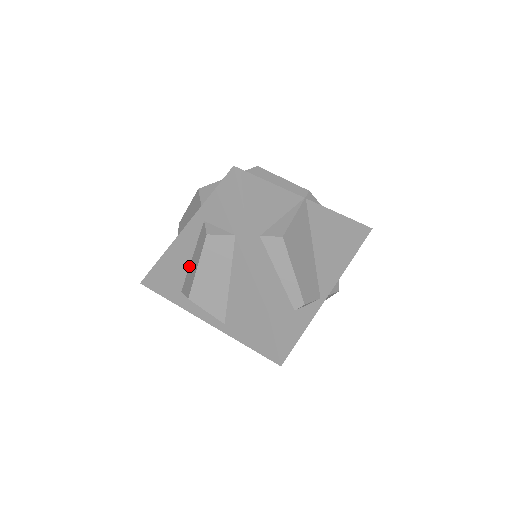
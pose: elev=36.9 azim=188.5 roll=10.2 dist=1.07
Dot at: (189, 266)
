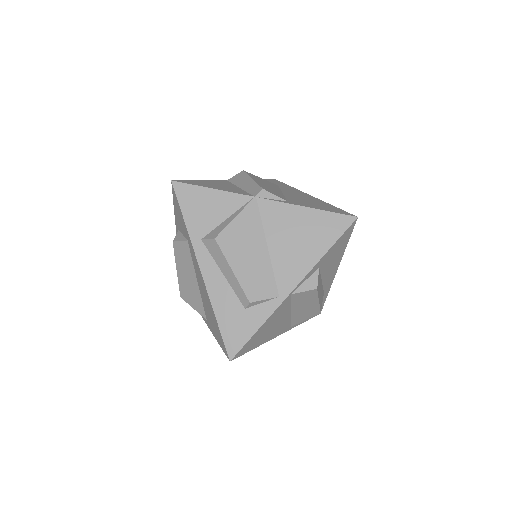
Dot at: occluded
